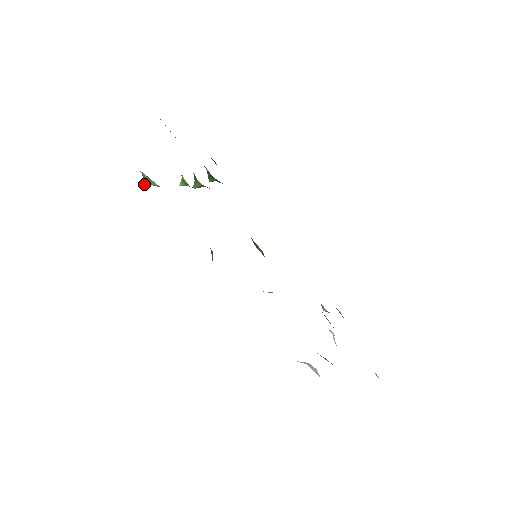
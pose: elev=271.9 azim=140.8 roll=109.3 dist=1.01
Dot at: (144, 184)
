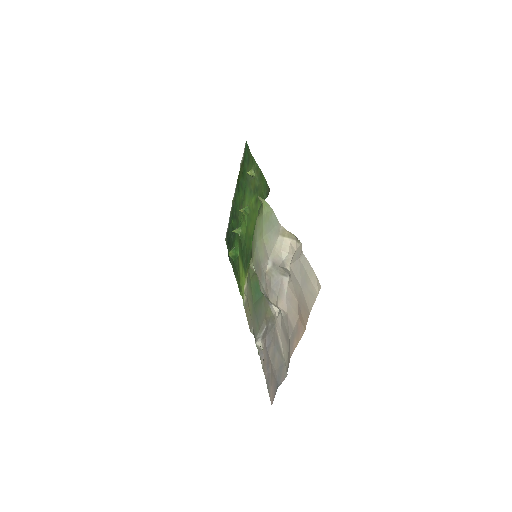
Dot at: (248, 173)
